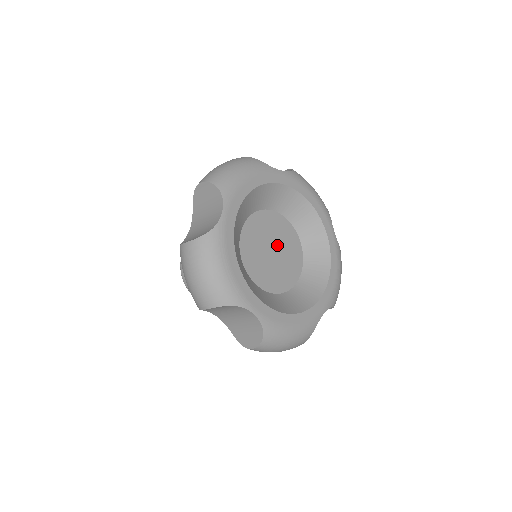
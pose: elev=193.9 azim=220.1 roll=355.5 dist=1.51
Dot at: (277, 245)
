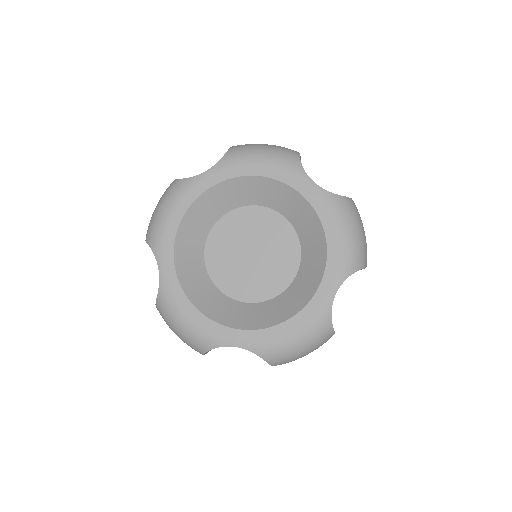
Dot at: (262, 253)
